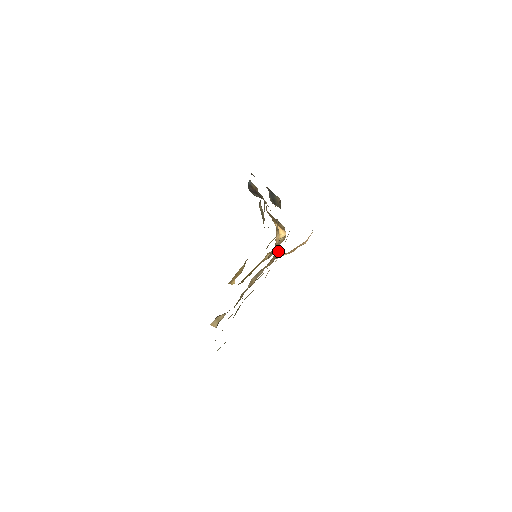
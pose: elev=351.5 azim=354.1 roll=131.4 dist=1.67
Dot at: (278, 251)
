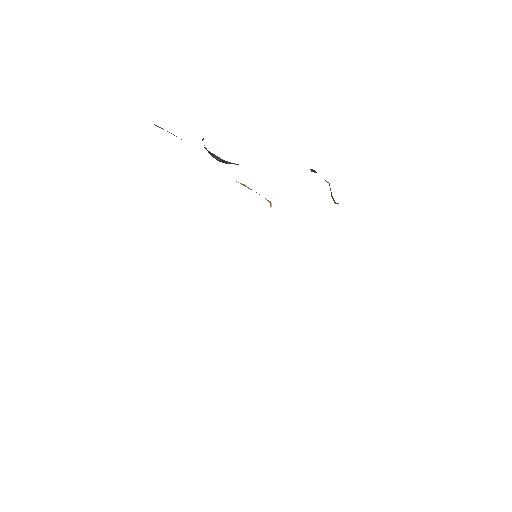
Dot at: occluded
